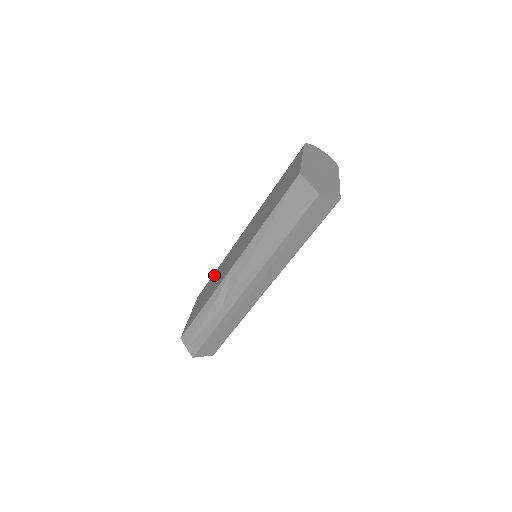
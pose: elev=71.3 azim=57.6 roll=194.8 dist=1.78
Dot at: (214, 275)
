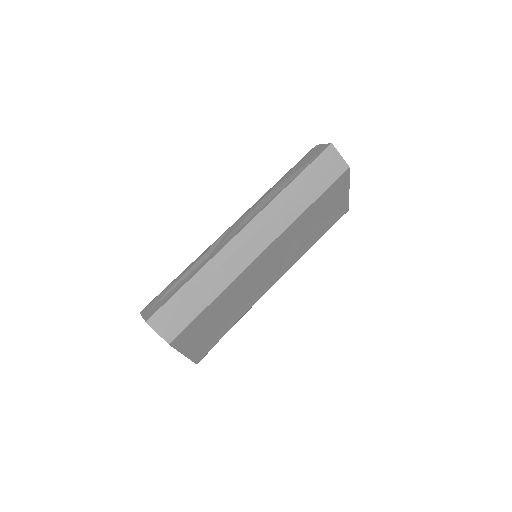
Dot at: occluded
